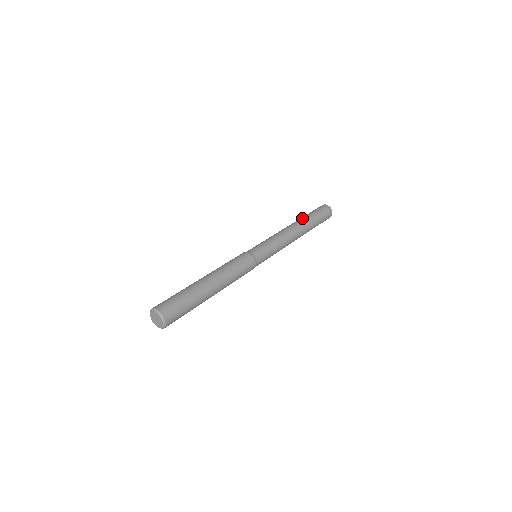
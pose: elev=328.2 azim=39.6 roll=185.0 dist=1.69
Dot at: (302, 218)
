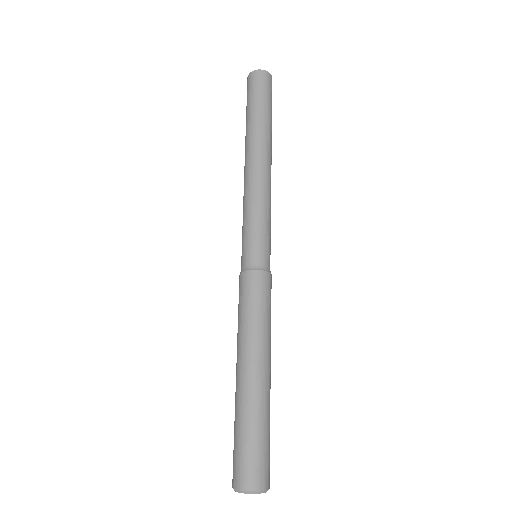
Dot at: (265, 130)
